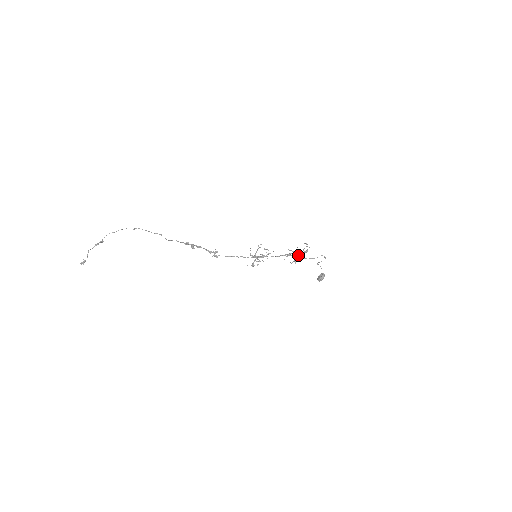
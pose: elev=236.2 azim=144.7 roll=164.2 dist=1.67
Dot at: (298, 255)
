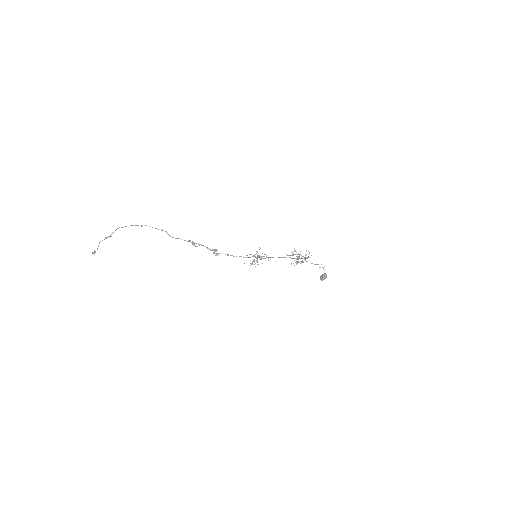
Dot at: (300, 258)
